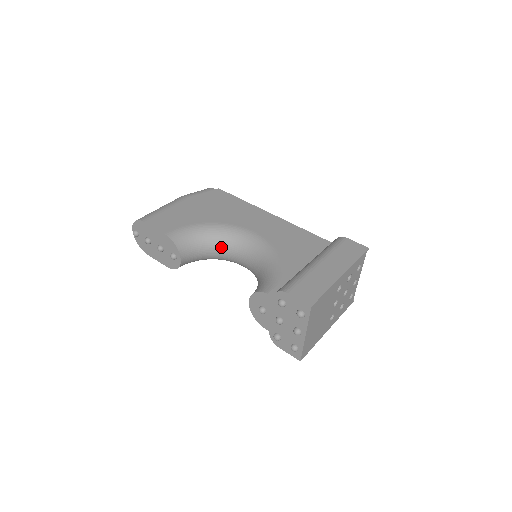
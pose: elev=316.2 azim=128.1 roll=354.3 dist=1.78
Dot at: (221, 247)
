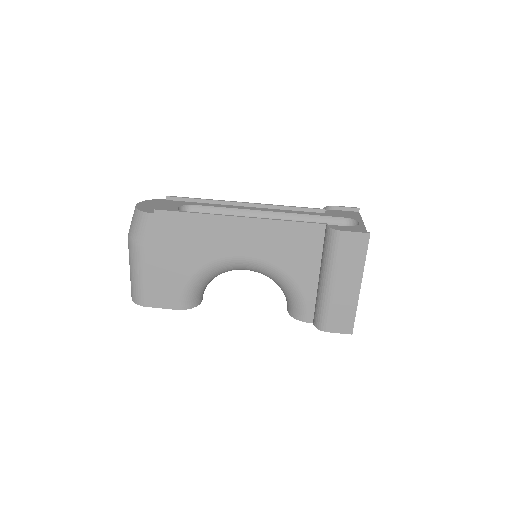
Dot at: occluded
